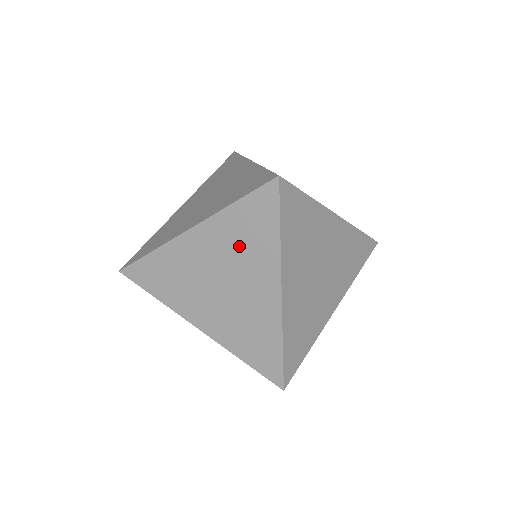
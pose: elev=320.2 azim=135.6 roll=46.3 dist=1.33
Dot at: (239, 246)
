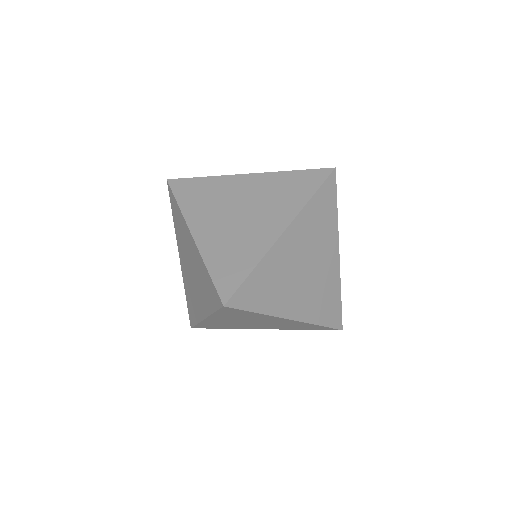
Dot at: (201, 280)
